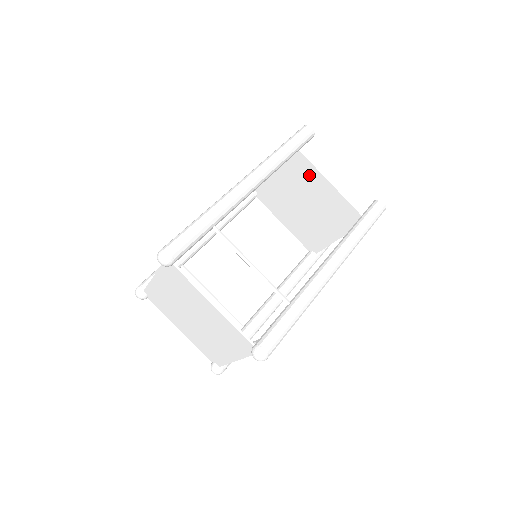
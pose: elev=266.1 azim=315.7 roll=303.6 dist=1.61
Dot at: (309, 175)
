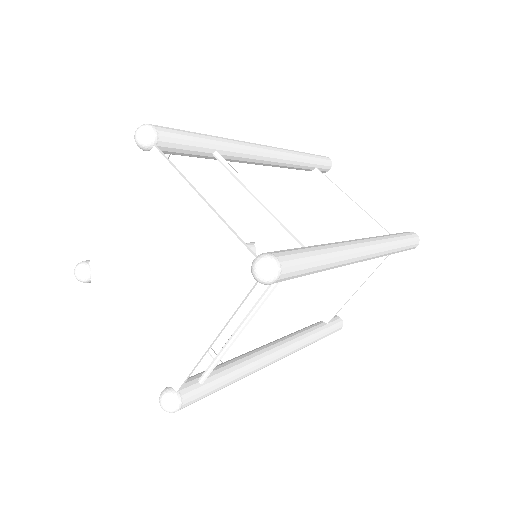
Dot at: (326, 198)
